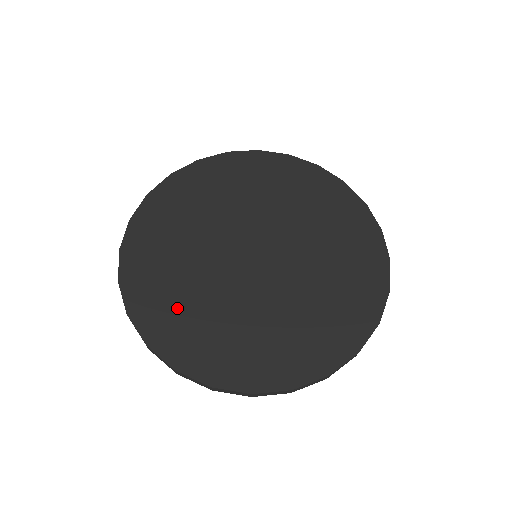
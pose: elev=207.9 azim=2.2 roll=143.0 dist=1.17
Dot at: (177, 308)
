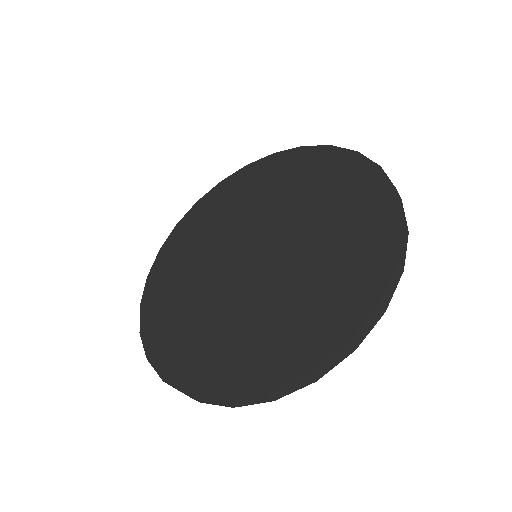
Dot at: (226, 350)
